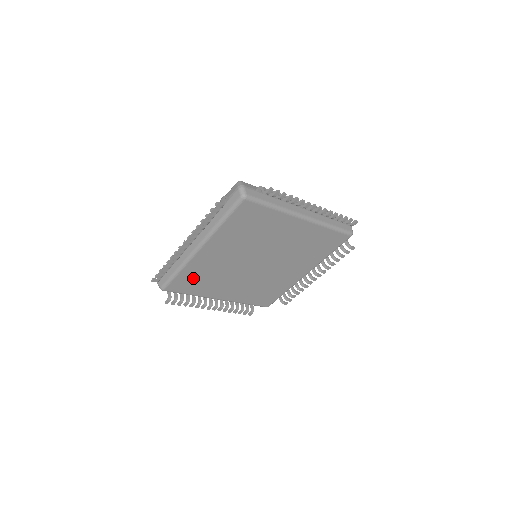
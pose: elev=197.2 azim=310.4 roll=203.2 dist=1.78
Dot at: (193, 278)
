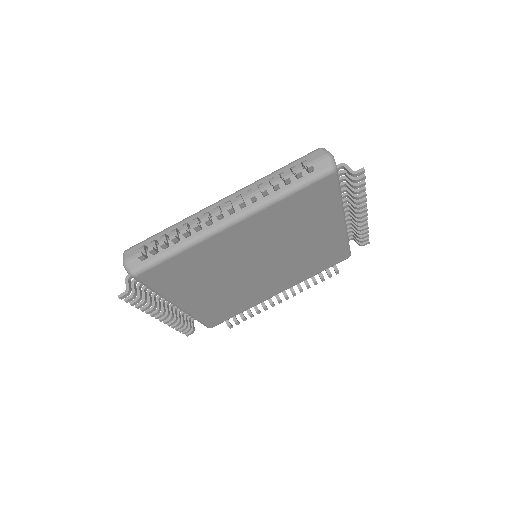
Dot at: (184, 267)
